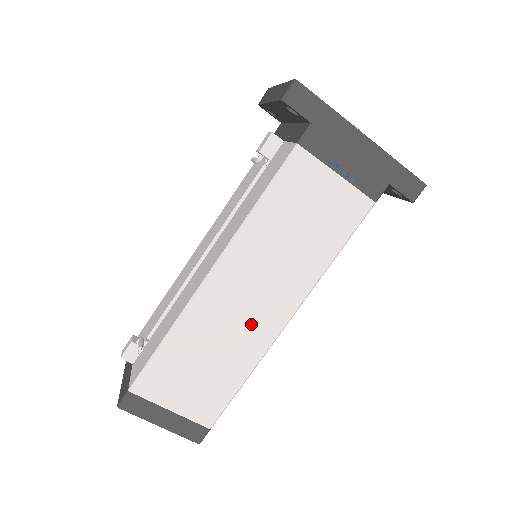
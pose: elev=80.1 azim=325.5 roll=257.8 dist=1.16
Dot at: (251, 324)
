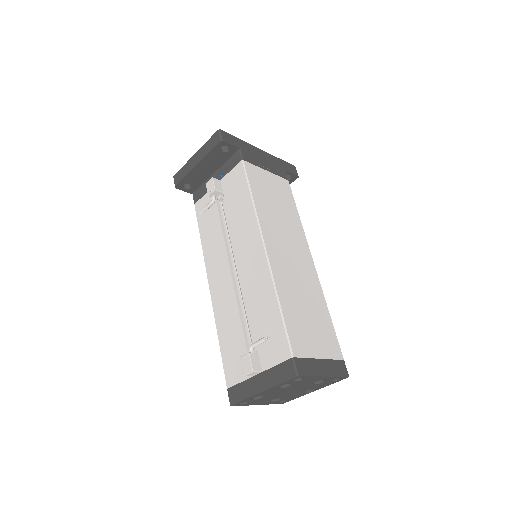
Dot at: (303, 271)
